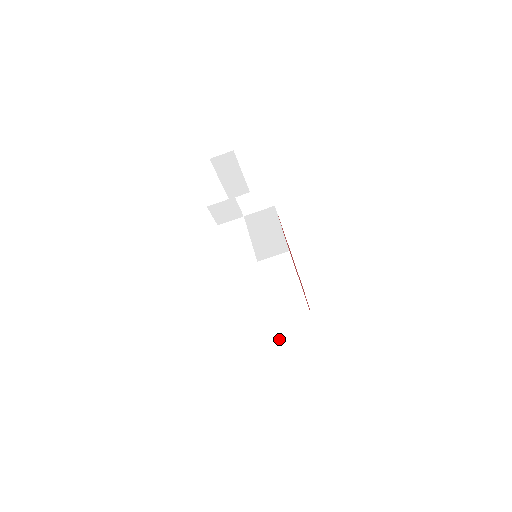
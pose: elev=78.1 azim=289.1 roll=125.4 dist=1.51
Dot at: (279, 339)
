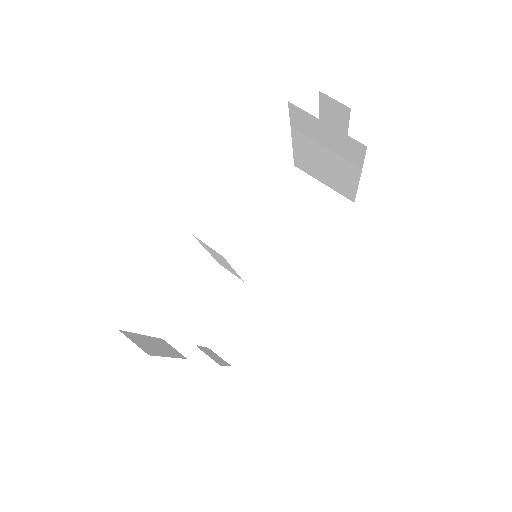
Dot at: (136, 341)
